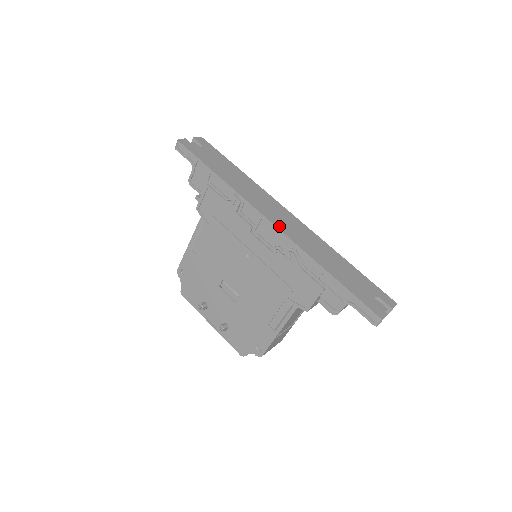
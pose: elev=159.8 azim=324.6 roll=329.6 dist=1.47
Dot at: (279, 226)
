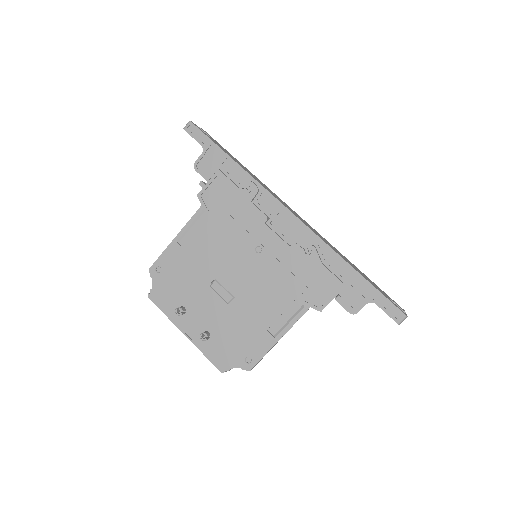
Dot at: (300, 219)
